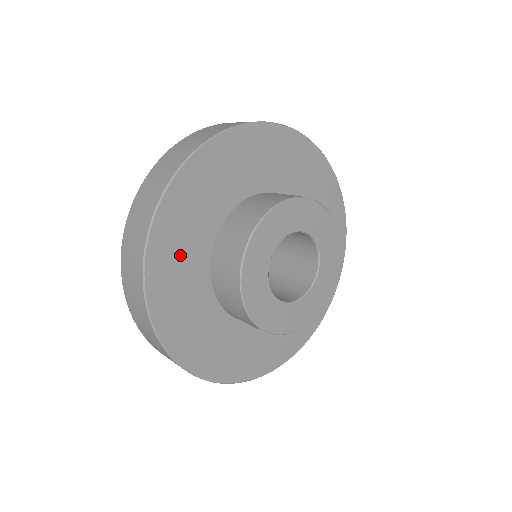
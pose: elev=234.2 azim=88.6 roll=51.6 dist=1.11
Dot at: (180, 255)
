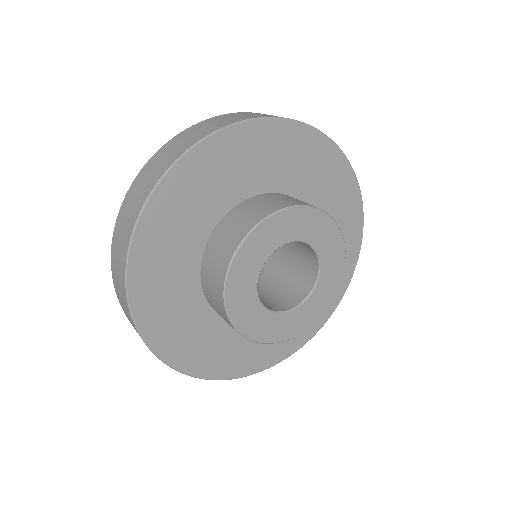
Dot at: (165, 277)
